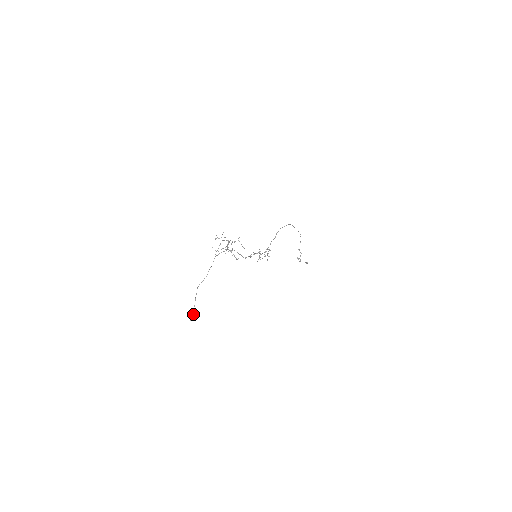
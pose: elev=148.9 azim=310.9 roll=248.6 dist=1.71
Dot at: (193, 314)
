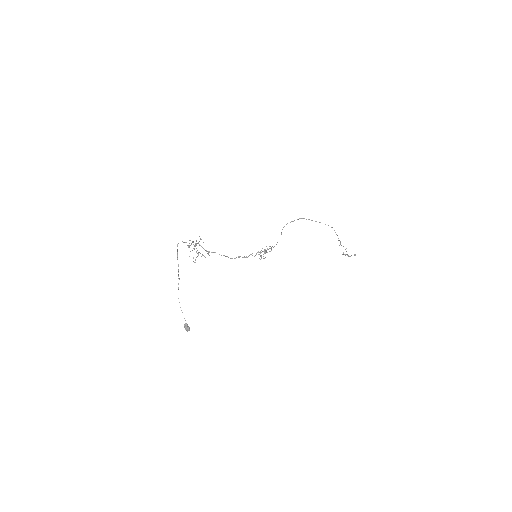
Dot at: (186, 324)
